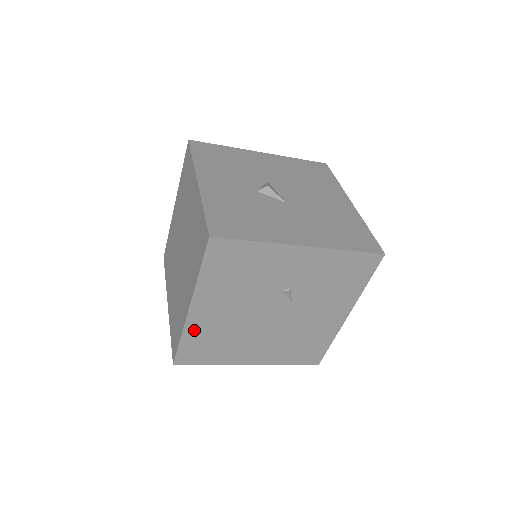
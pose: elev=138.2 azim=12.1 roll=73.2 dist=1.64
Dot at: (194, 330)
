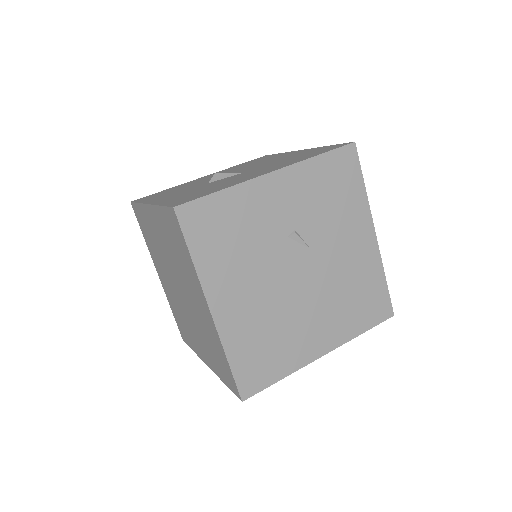
Dot at: (234, 339)
